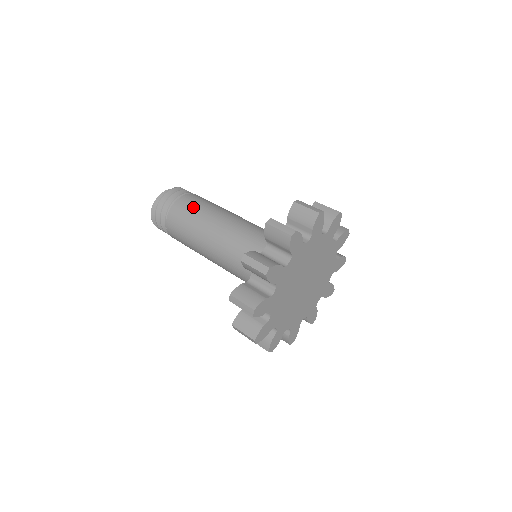
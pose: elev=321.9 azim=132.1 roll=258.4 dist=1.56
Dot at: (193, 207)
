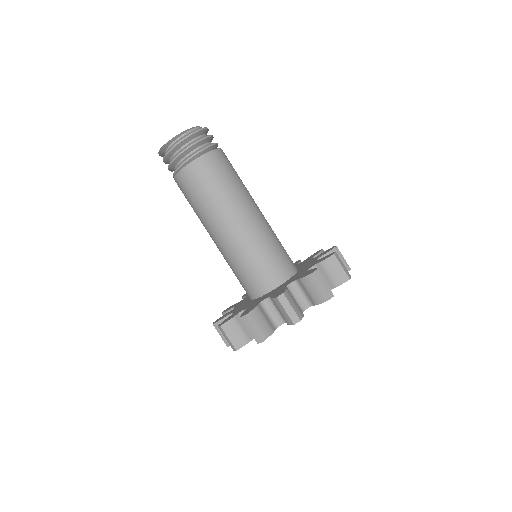
Dot at: (210, 182)
